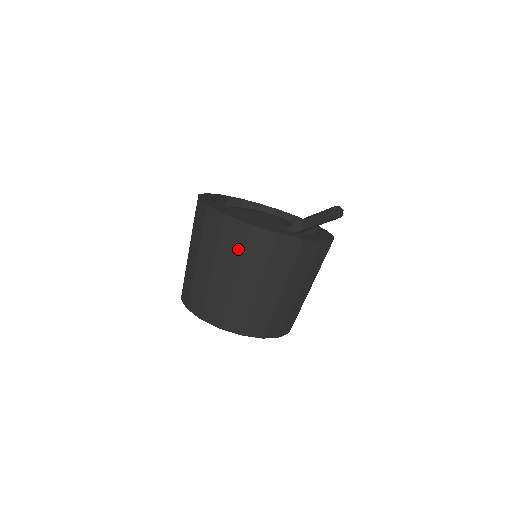
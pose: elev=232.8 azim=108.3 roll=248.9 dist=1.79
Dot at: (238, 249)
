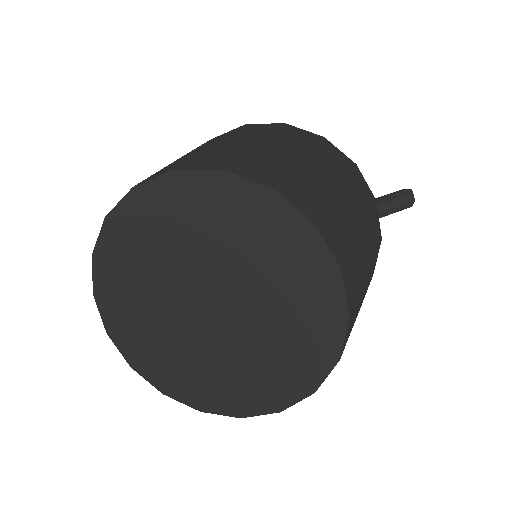
Dot at: (308, 143)
